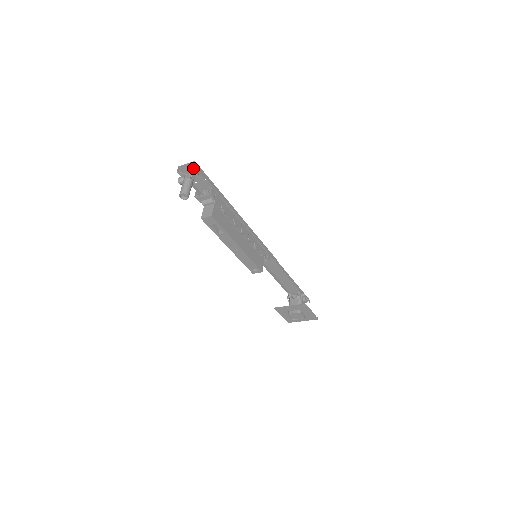
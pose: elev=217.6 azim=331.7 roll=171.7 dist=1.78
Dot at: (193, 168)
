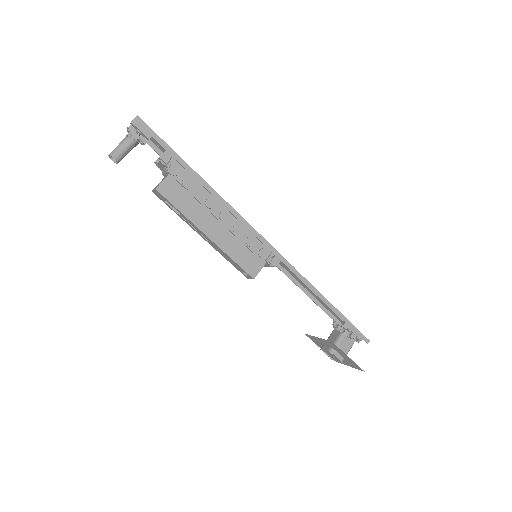
Dot at: (133, 124)
